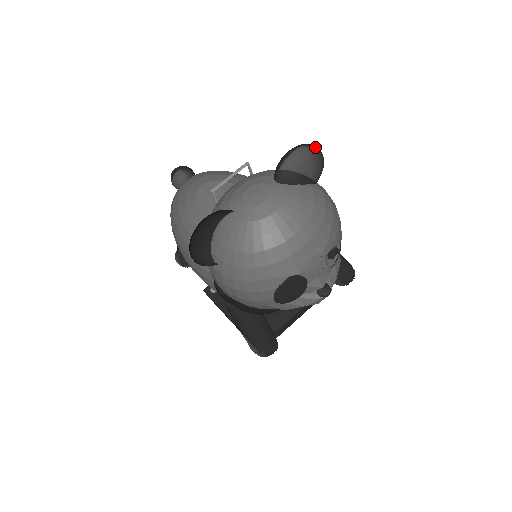
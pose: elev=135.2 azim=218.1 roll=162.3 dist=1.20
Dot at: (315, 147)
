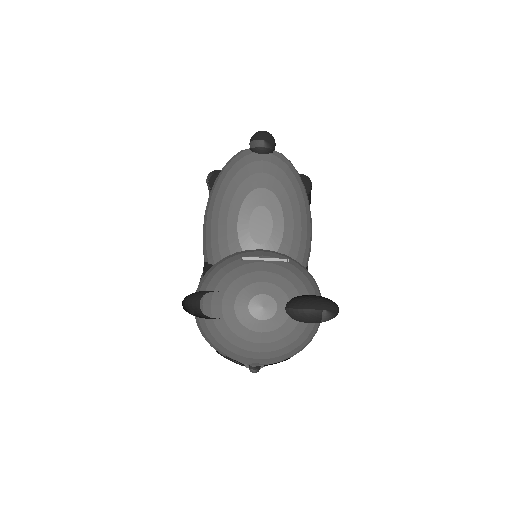
Dot at: (335, 313)
